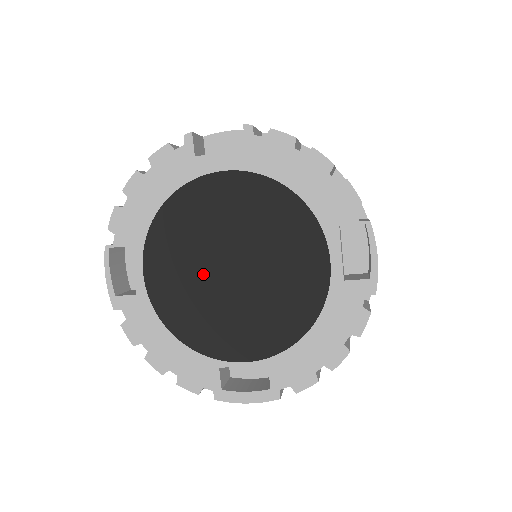
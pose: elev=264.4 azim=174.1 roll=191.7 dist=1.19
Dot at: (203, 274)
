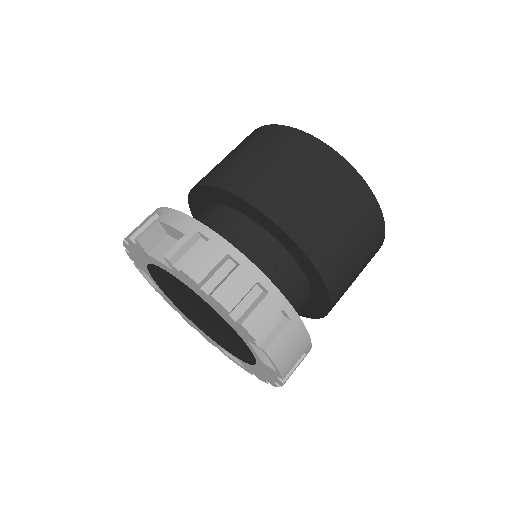
Dot at: (187, 307)
